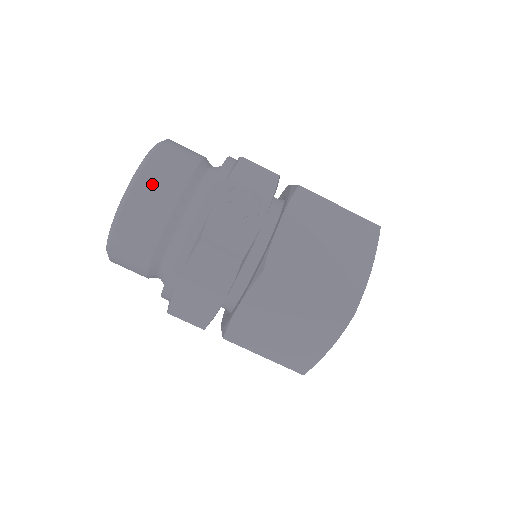
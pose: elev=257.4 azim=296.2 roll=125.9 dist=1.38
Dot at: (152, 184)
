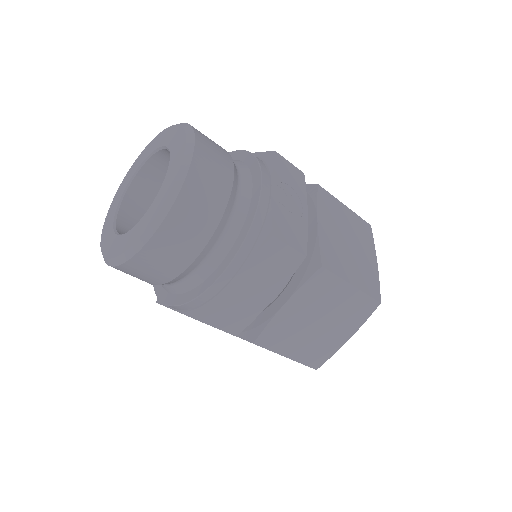
Dot at: (206, 171)
